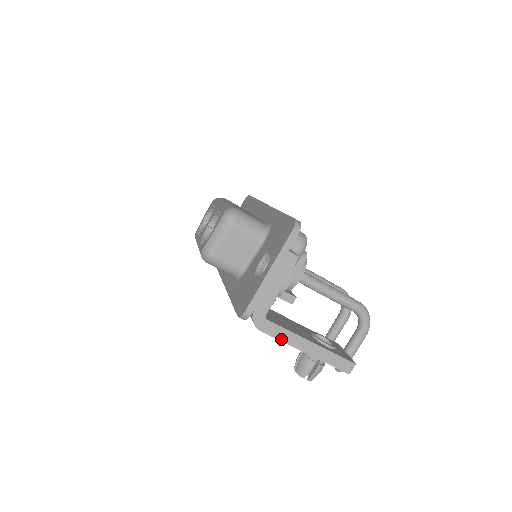
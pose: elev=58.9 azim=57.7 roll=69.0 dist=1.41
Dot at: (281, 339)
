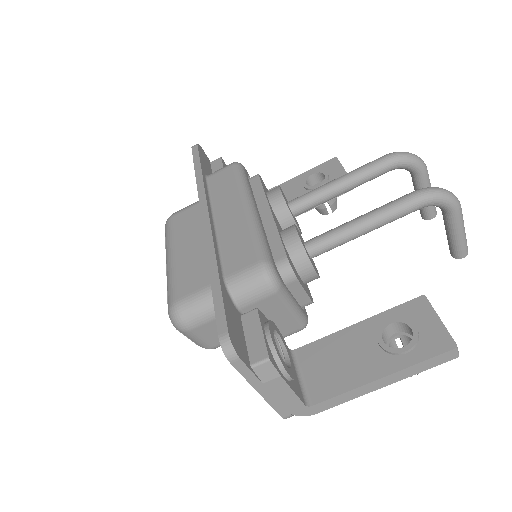
Dot at: (345, 401)
